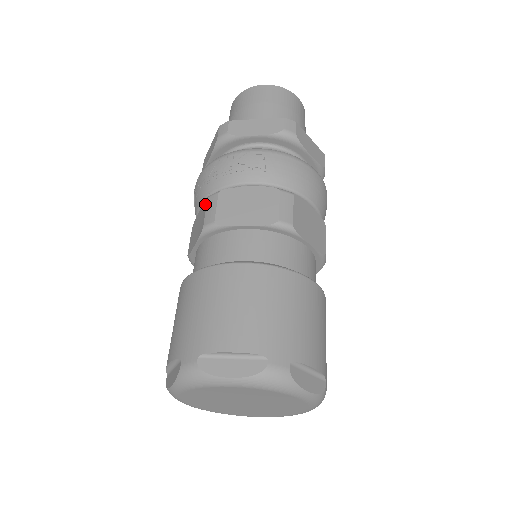
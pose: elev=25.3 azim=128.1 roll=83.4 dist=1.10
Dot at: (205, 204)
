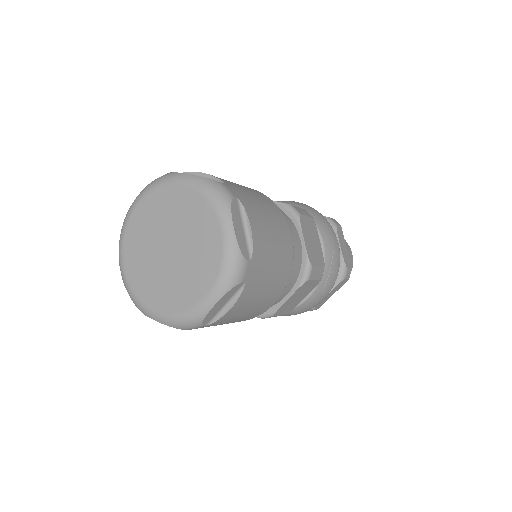
Dot at: occluded
